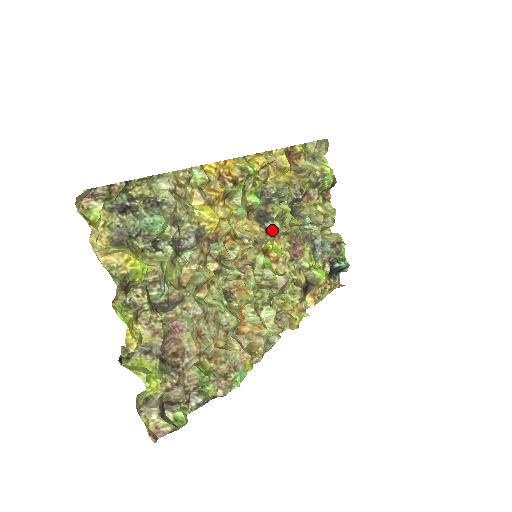
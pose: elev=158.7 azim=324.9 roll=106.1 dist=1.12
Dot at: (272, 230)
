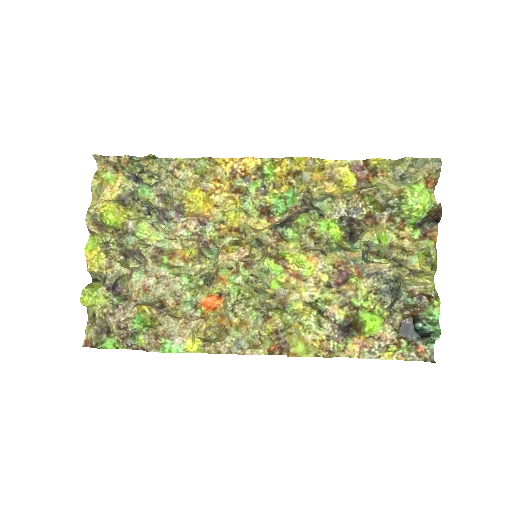
Dot at: (284, 236)
